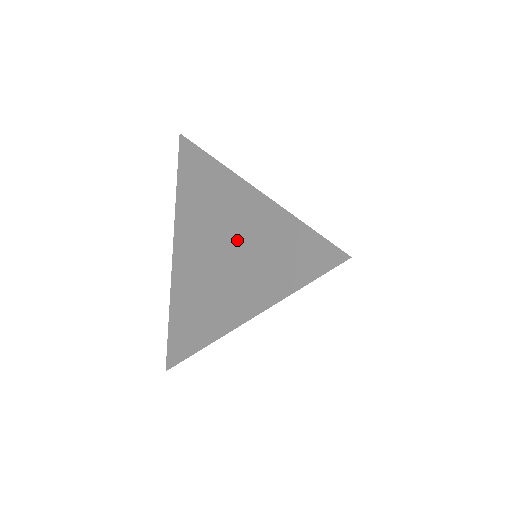
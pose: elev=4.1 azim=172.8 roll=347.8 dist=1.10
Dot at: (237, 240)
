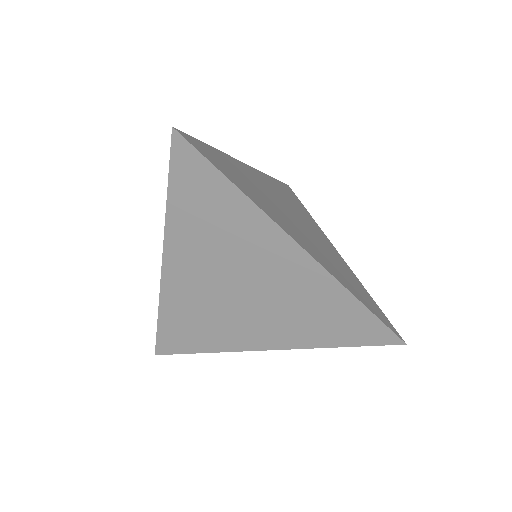
Dot at: occluded
